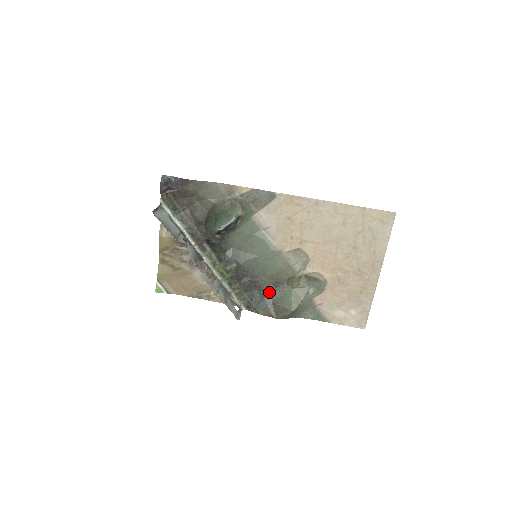
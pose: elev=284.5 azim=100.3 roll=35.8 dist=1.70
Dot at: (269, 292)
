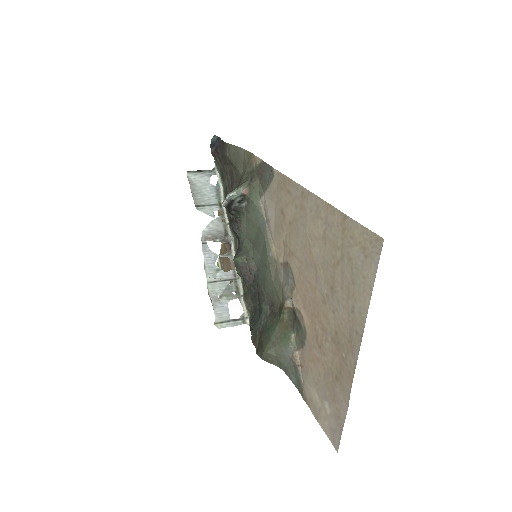
Dot at: (264, 314)
